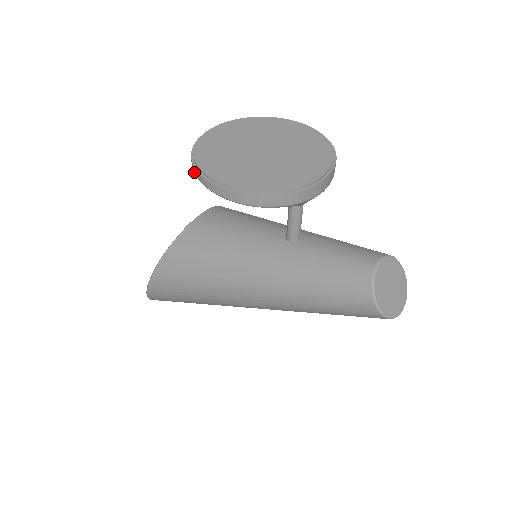
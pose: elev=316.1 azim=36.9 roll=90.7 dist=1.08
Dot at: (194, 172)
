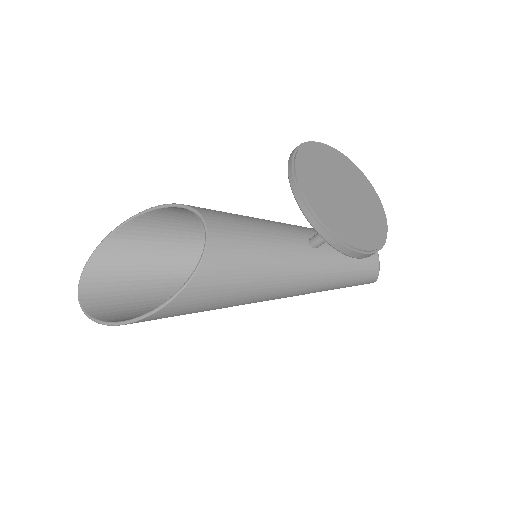
Dot at: (325, 238)
